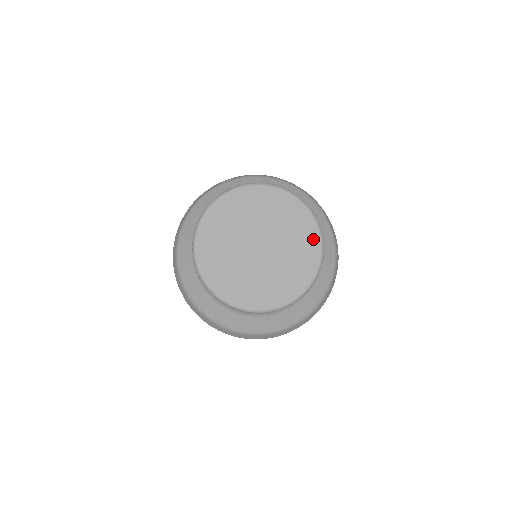
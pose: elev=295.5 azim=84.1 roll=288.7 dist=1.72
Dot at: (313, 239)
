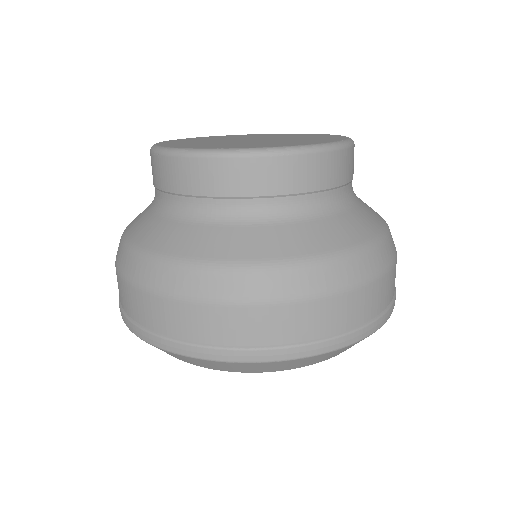
Dot at: (325, 135)
